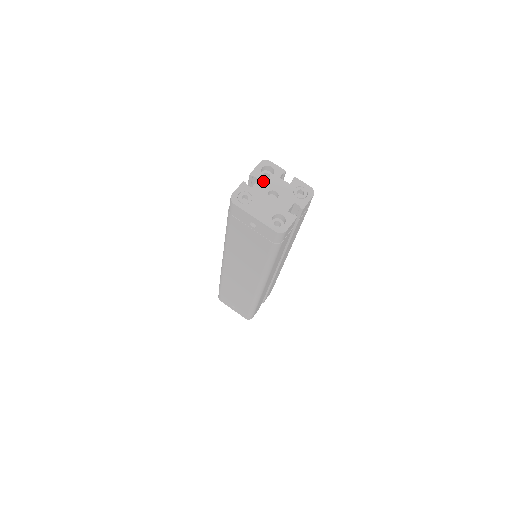
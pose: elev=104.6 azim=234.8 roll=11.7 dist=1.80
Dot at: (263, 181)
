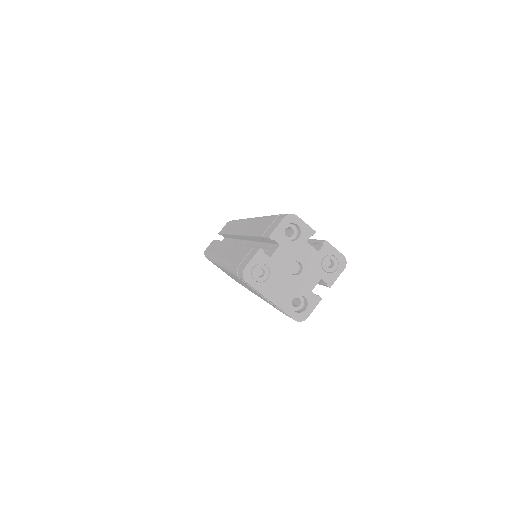
Dot at: (285, 247)
